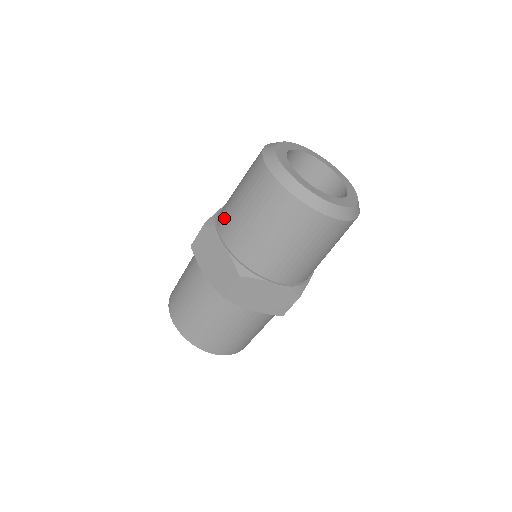
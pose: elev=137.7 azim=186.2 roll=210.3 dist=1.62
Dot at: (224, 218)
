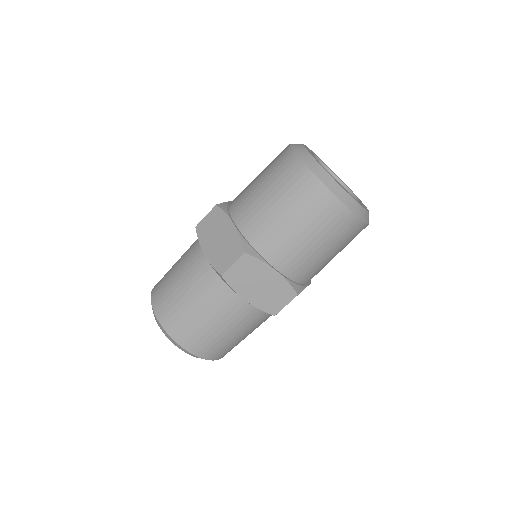
Dot at: (268, 242)
